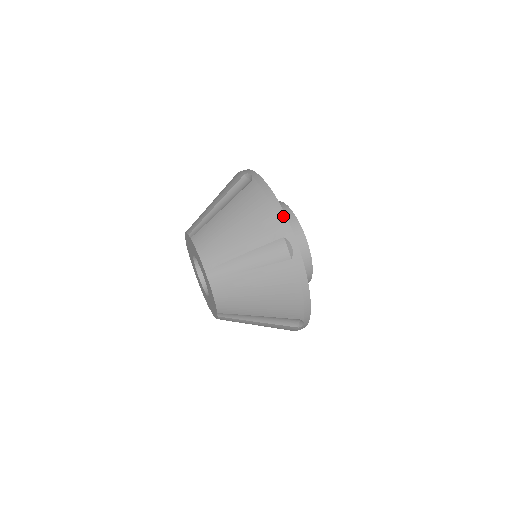
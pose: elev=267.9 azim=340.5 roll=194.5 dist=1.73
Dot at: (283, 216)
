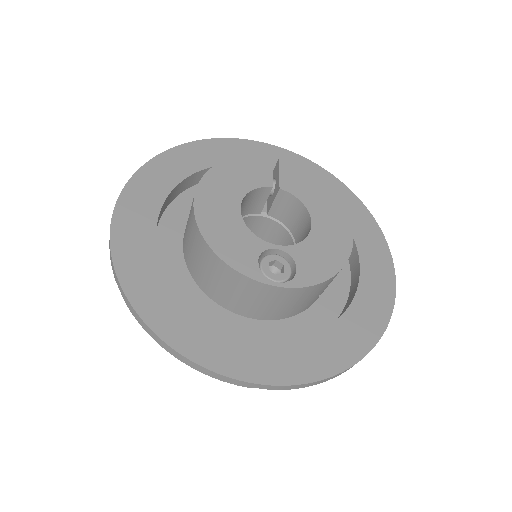
Dot at: (207, 372)
